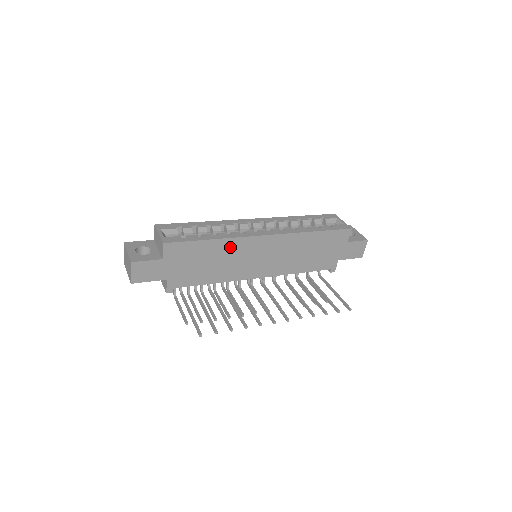
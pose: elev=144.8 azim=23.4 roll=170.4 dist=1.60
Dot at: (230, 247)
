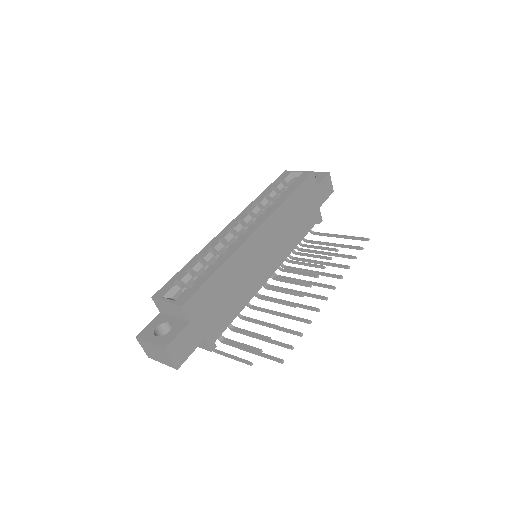
Dot at: (236, 263)
